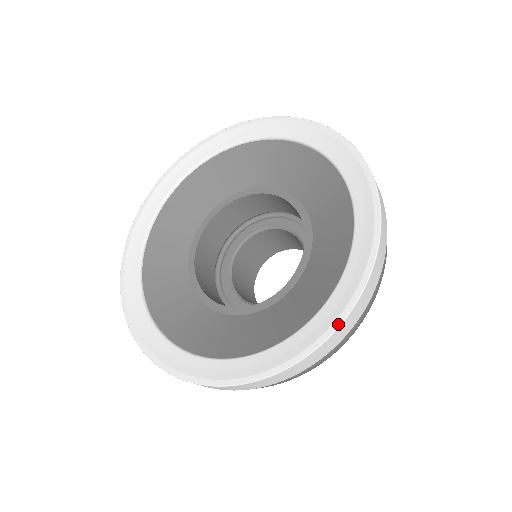
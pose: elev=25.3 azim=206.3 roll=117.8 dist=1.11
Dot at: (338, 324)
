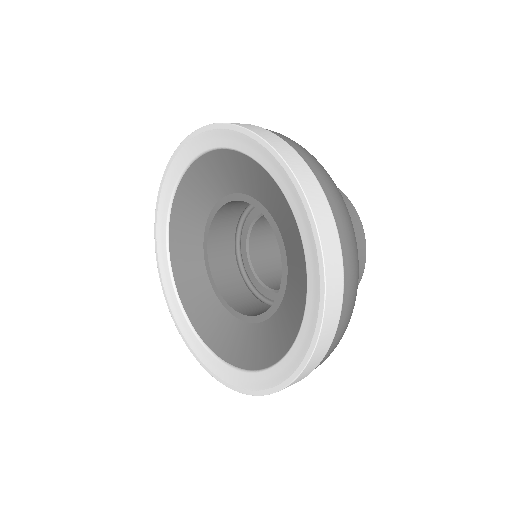
Dot at: (242, 392)
